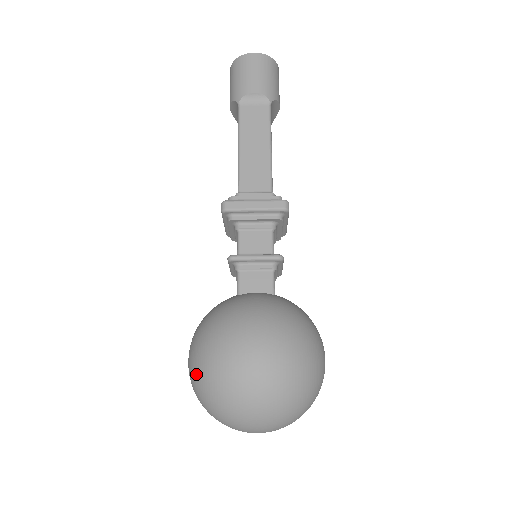
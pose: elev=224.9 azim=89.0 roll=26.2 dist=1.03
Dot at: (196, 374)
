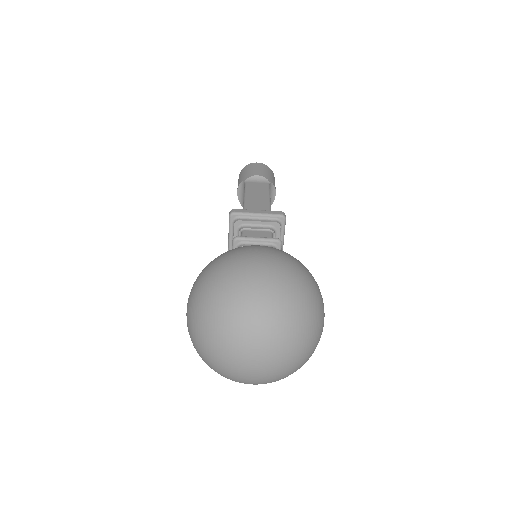
Dot at: (198, 290)
